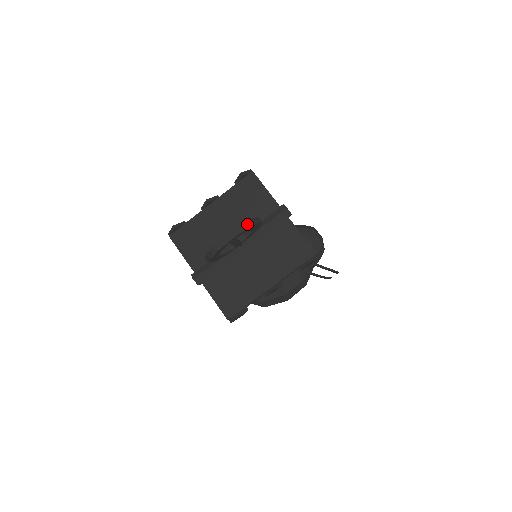
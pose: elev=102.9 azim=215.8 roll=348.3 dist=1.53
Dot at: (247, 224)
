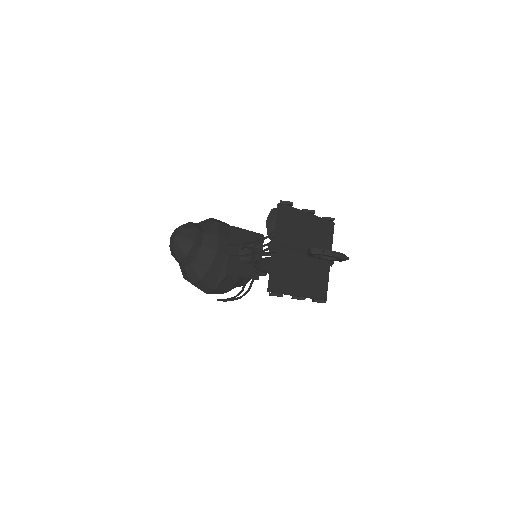
Dot at: (346, 257)
